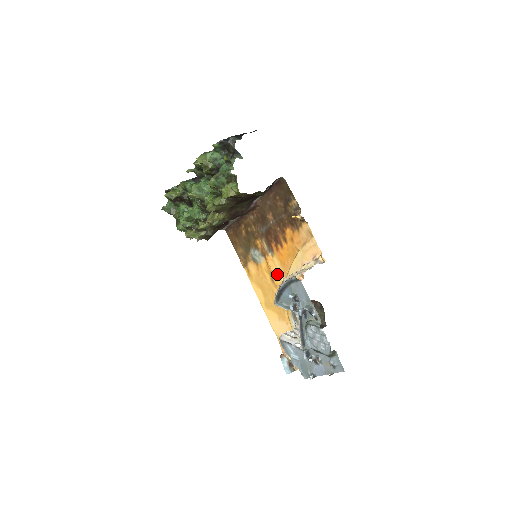
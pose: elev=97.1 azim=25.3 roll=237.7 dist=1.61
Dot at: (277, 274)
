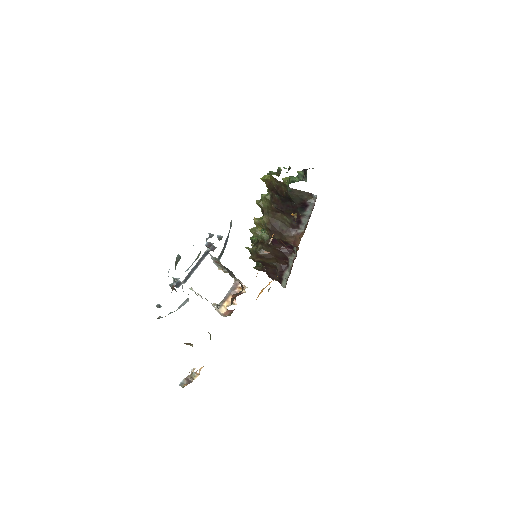
Dot at: occluded
